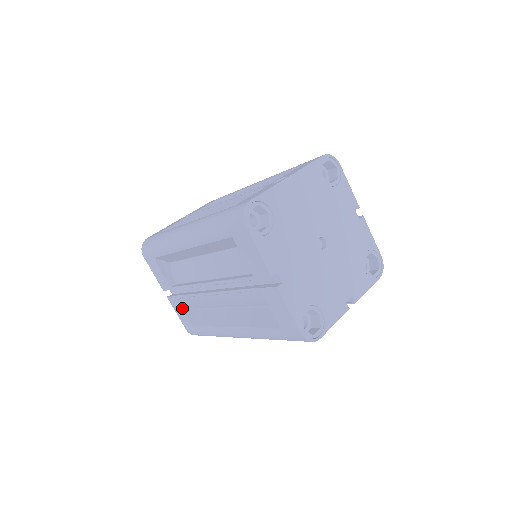
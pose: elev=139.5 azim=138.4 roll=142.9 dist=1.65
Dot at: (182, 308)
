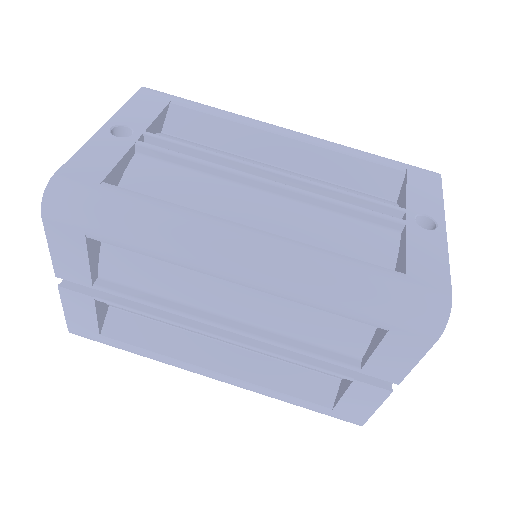
Dot at: (95, 313)
